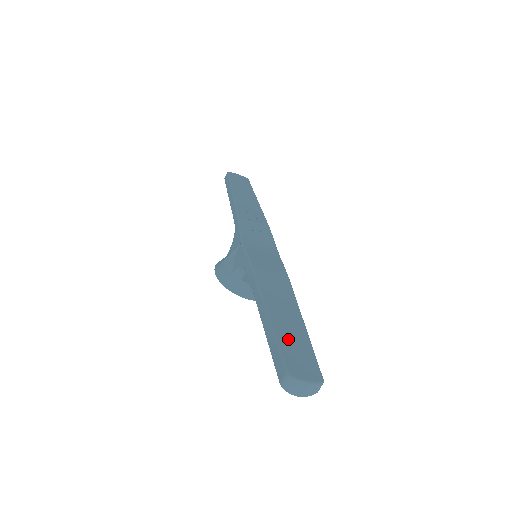
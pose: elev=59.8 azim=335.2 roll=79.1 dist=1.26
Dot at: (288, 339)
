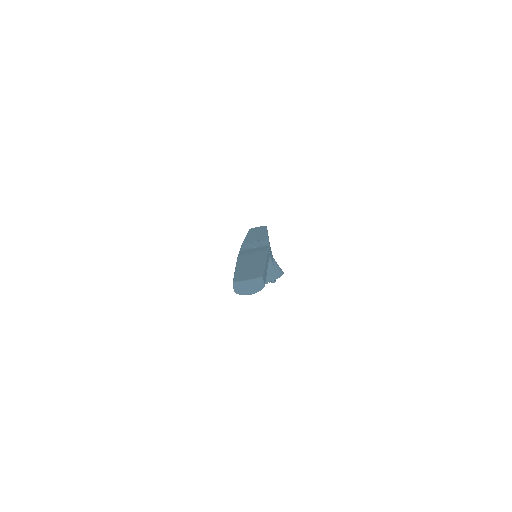
Dot at: (244, 271)
